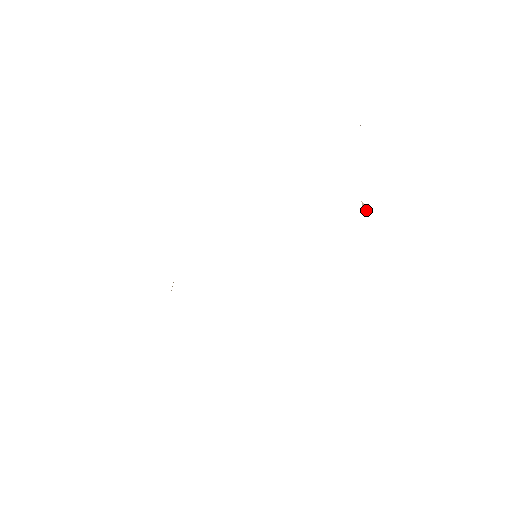
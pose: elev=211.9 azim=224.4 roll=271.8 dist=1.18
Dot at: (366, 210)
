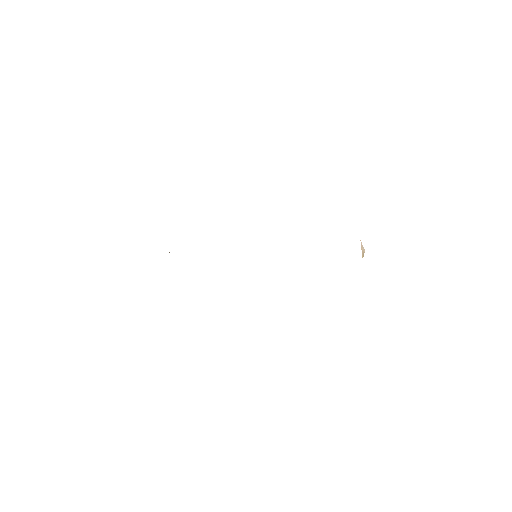
Dot at: occluded
